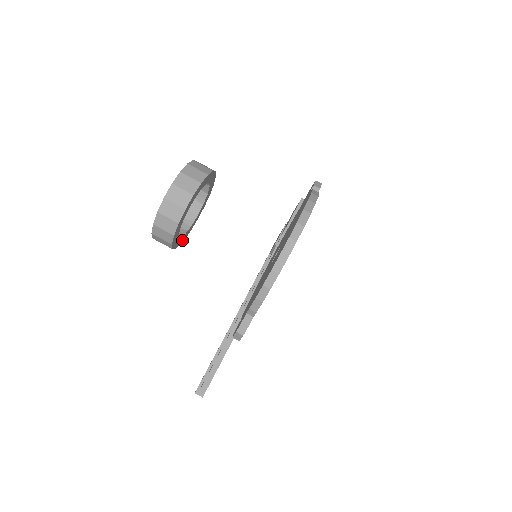
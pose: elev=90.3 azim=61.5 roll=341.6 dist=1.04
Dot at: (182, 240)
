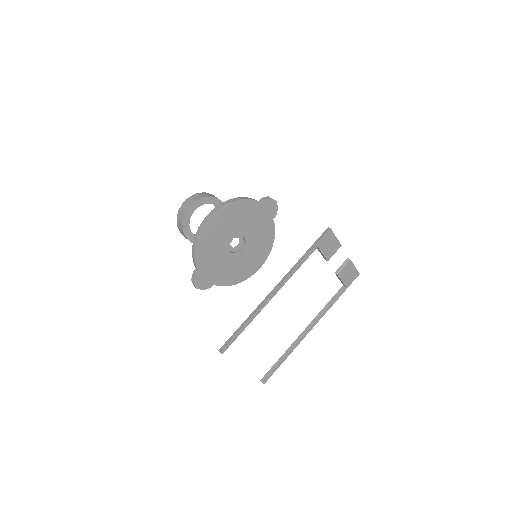
Dot at: occluded
